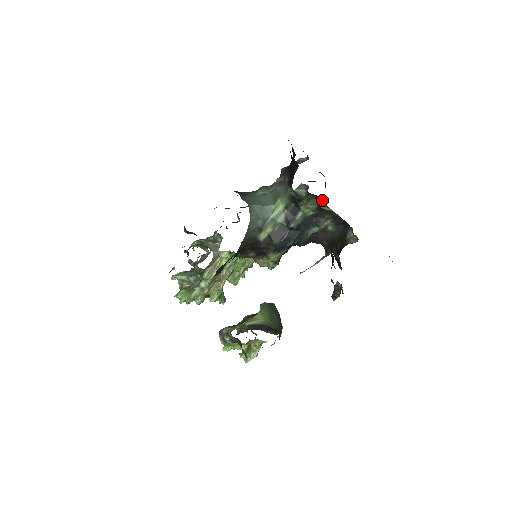
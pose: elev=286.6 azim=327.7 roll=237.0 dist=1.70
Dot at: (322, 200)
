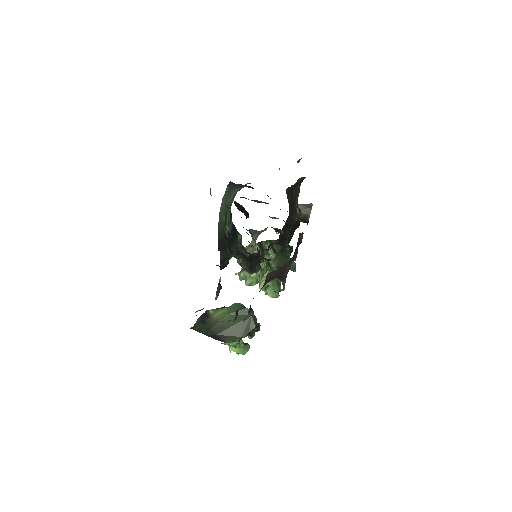
Dot at: occluded
